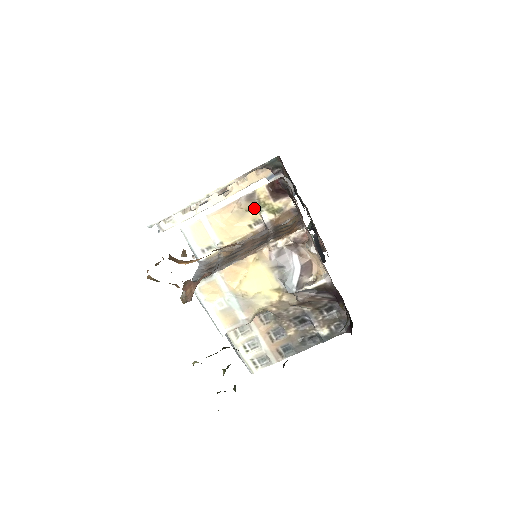
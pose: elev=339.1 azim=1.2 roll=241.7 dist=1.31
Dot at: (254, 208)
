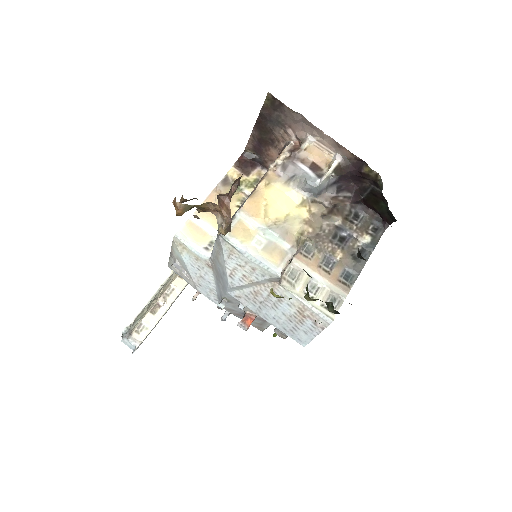
Dot at: occluded
